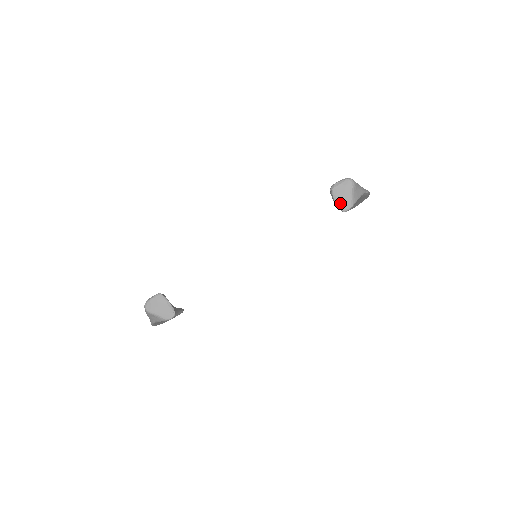
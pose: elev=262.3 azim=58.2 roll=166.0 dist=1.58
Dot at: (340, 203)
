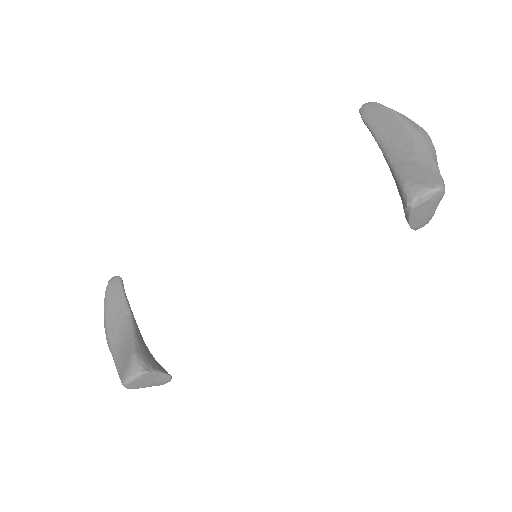
Dot at: (417, 224)
